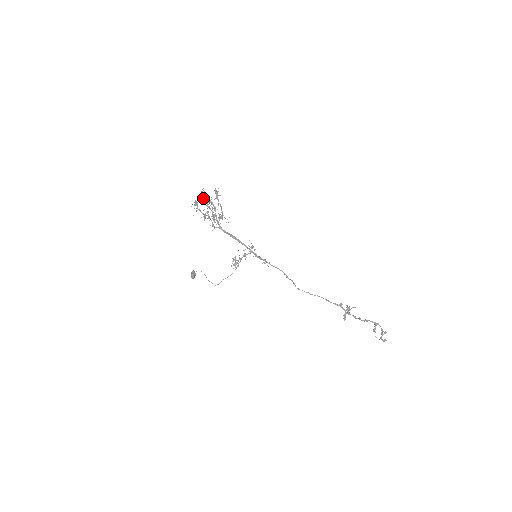
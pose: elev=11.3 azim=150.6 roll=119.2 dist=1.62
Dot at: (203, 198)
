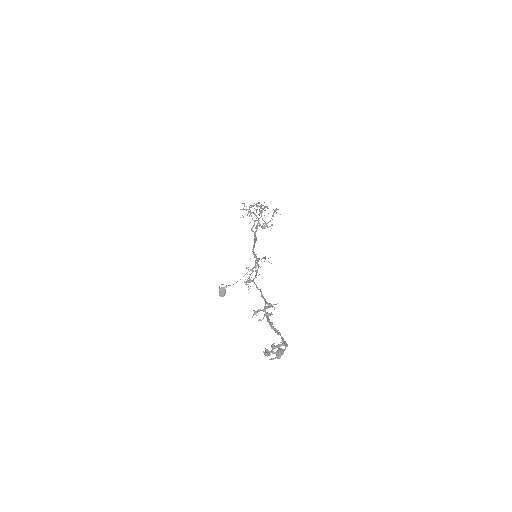
Dot at: (262, 209)
